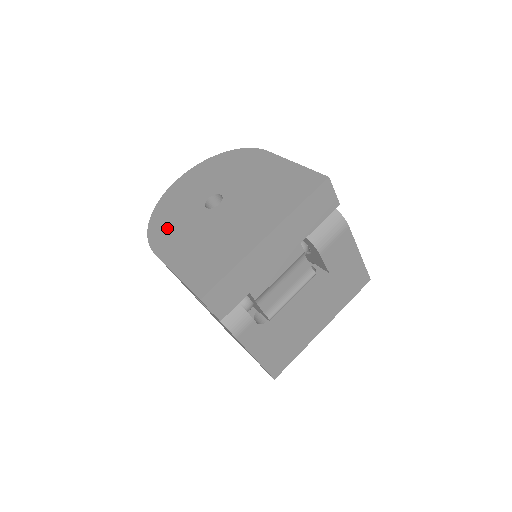
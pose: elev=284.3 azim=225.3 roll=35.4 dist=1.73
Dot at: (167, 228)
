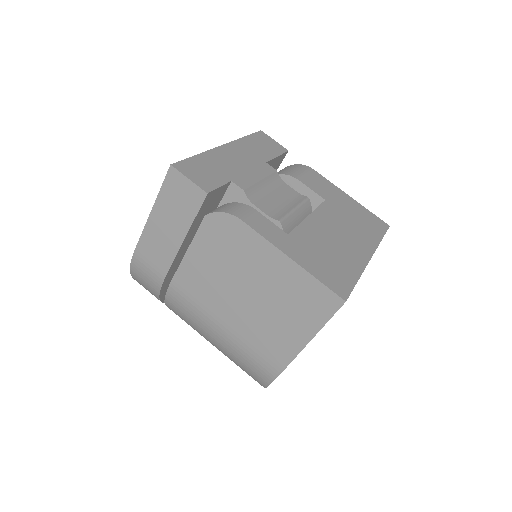
Dot at: occluded
